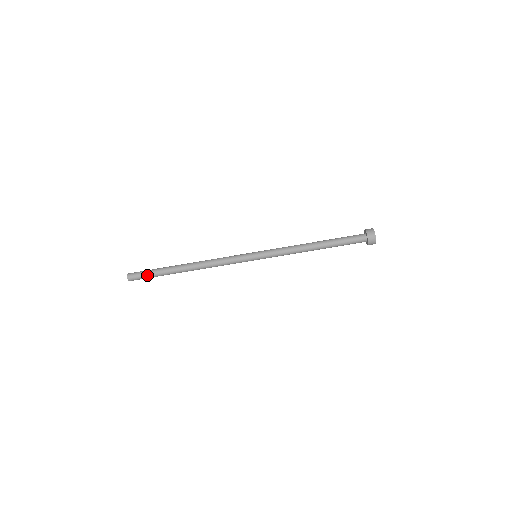
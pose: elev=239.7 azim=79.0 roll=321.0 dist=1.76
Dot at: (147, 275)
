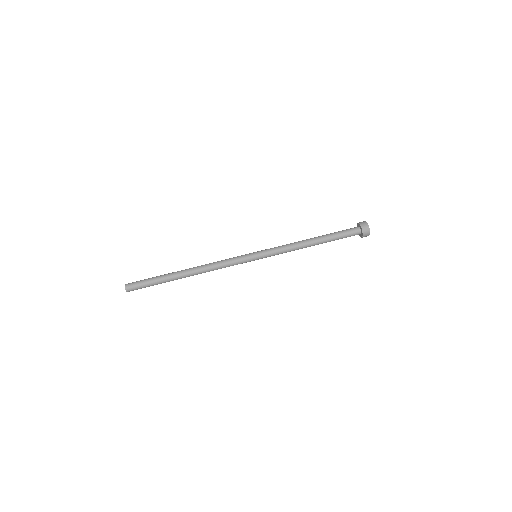
Dot at: (146, 282)
